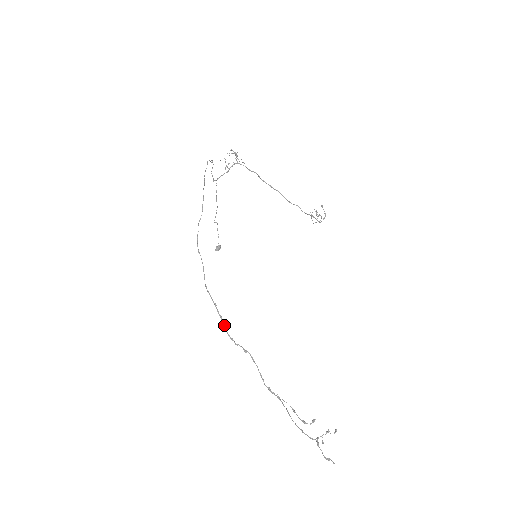
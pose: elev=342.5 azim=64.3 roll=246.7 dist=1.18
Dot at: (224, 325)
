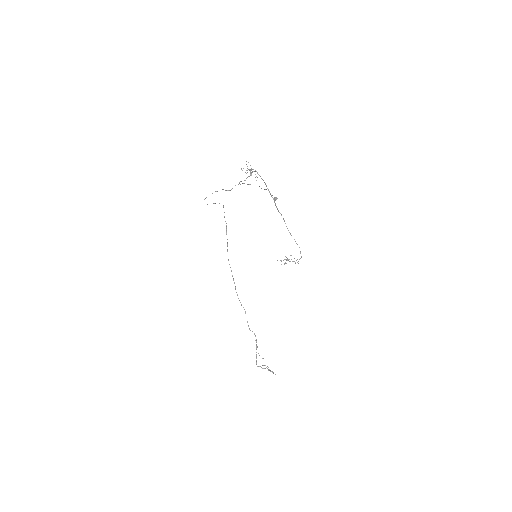
Dot at: occluded
